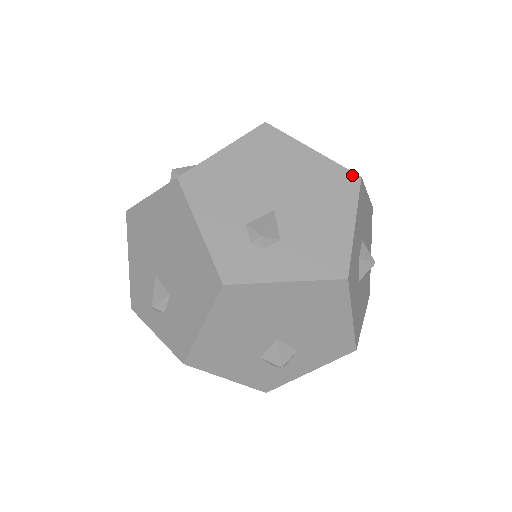
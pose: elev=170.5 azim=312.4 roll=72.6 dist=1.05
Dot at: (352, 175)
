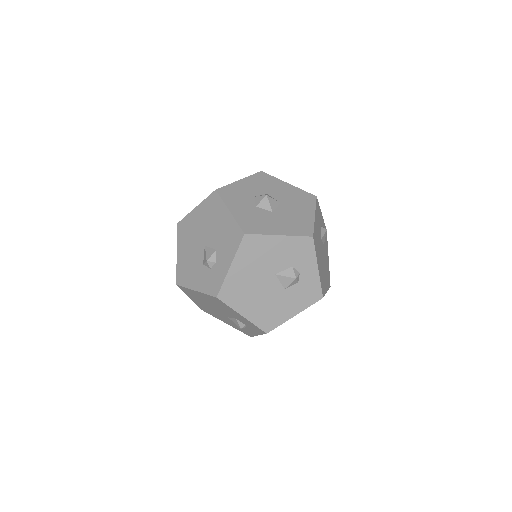
Dot at: occluded
